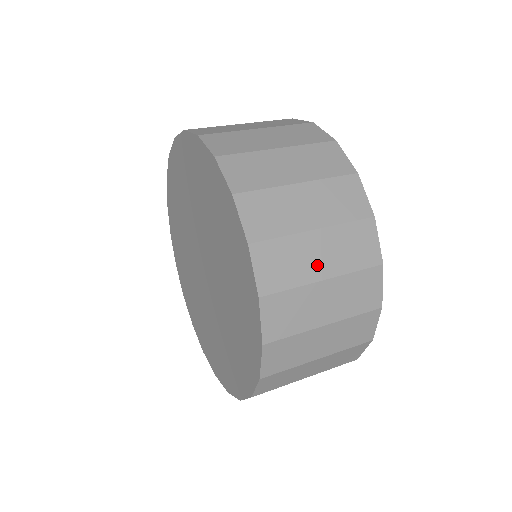
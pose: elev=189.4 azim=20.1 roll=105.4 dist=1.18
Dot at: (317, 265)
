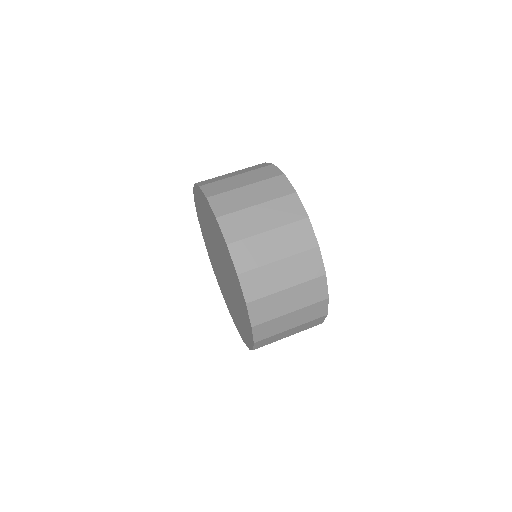
Dot at: (288, 325)
